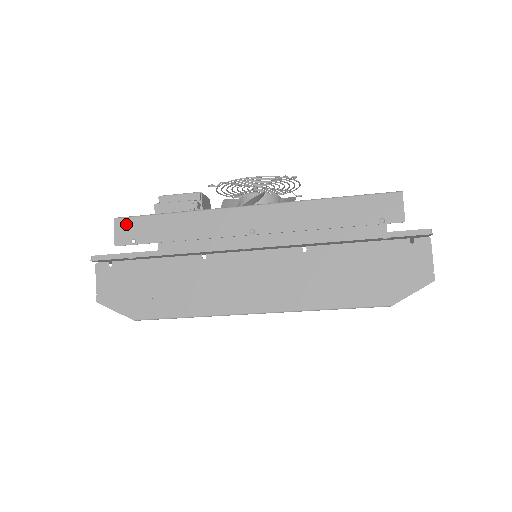
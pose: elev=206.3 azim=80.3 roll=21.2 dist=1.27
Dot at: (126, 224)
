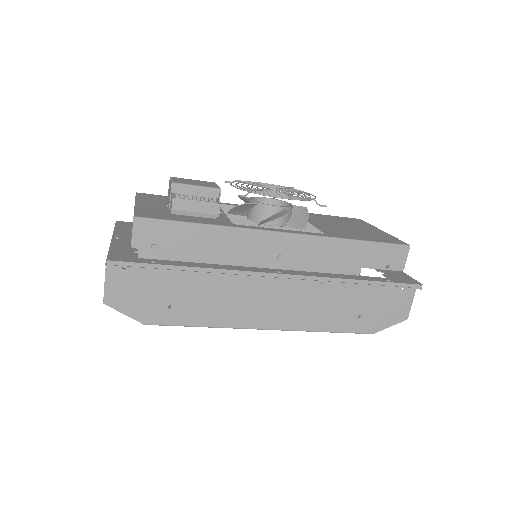
Dot at: (148, 226)
